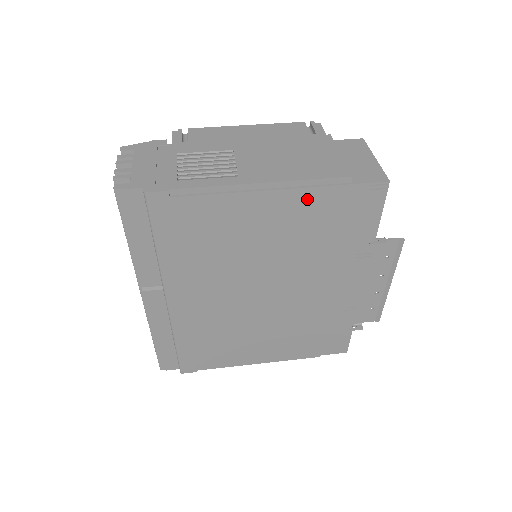
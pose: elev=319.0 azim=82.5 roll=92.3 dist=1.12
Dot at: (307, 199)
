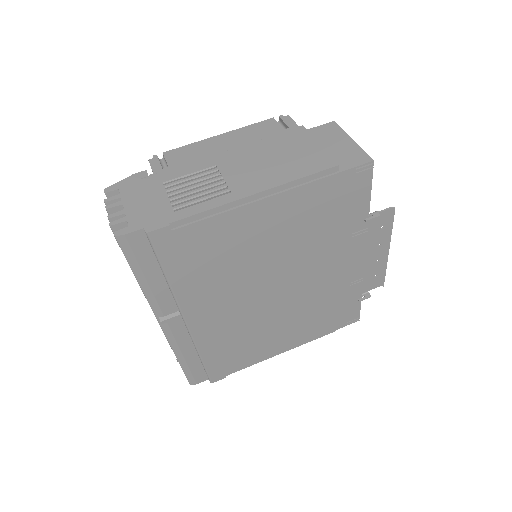
Dot at: (301, 197)
